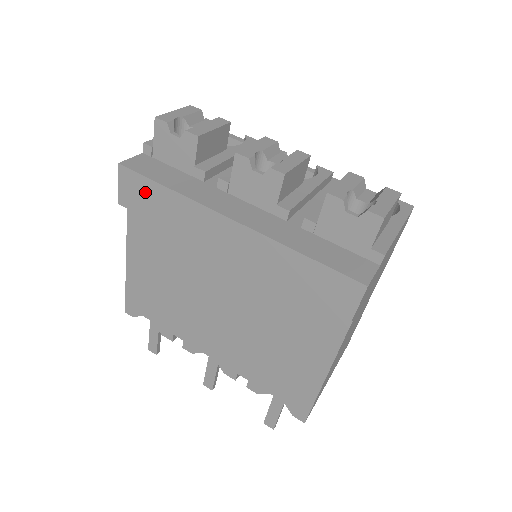
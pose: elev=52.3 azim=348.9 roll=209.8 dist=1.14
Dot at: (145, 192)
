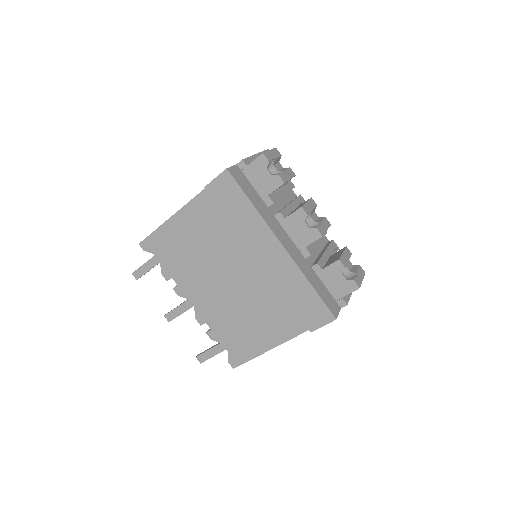
Dot at: (233, 195)
